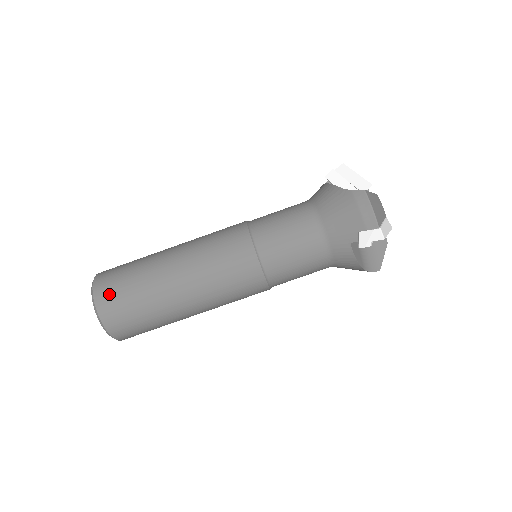
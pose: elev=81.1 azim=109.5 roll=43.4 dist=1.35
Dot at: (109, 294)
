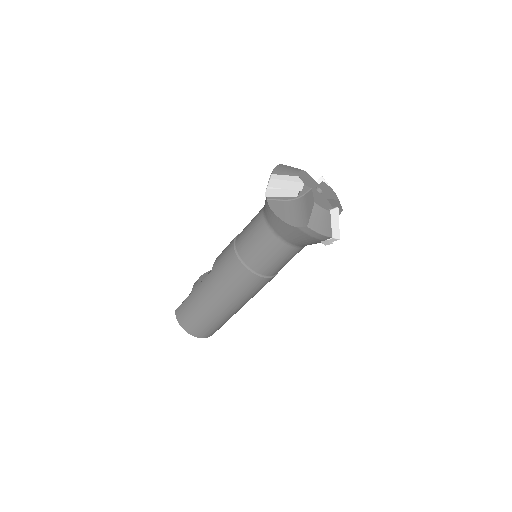
Dot at: (198, 331)
